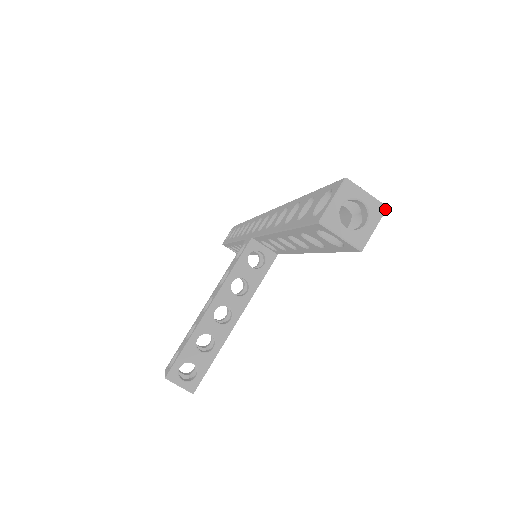
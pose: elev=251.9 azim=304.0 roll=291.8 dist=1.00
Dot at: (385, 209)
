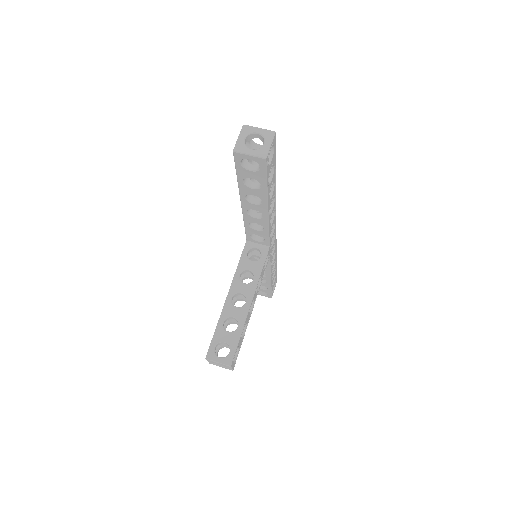
Dot at: (274, 133)
